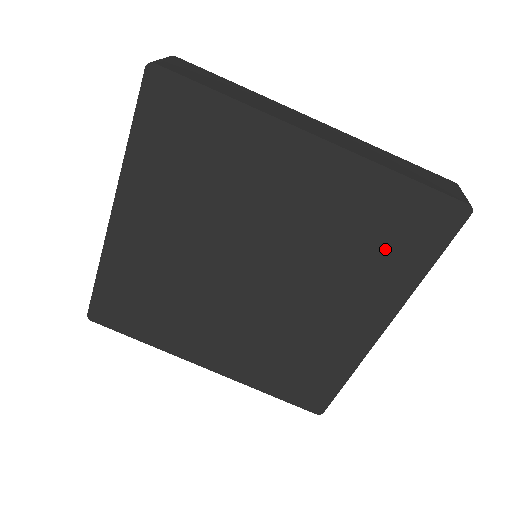
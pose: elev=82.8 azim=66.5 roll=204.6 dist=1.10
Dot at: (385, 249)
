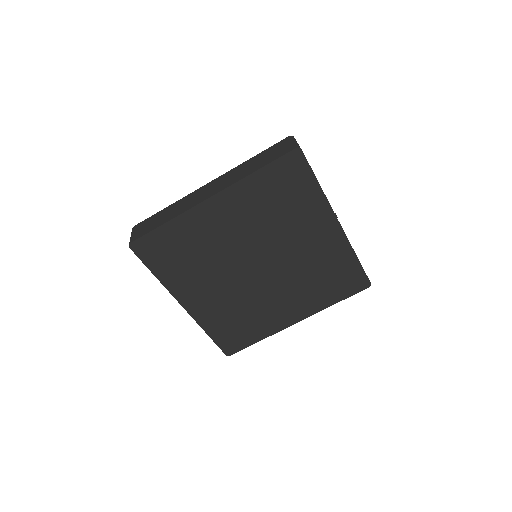
Dot at: (292, 199)
